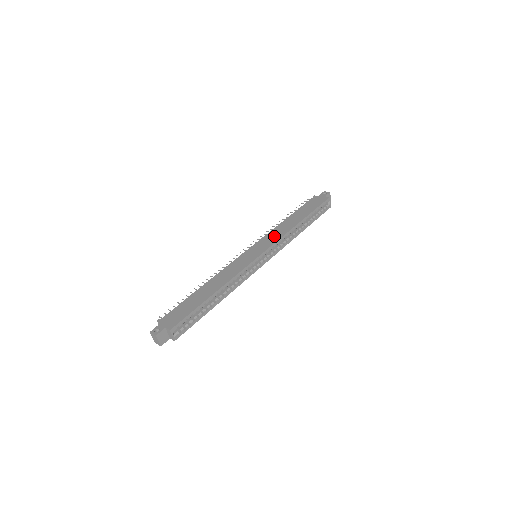
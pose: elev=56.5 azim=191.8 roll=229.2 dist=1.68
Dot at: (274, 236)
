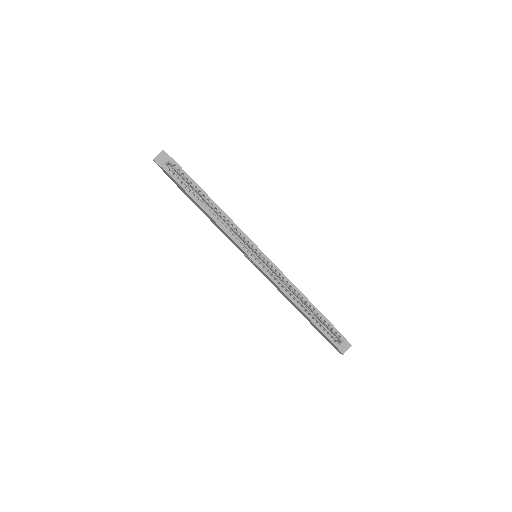
Dot at: occluded
